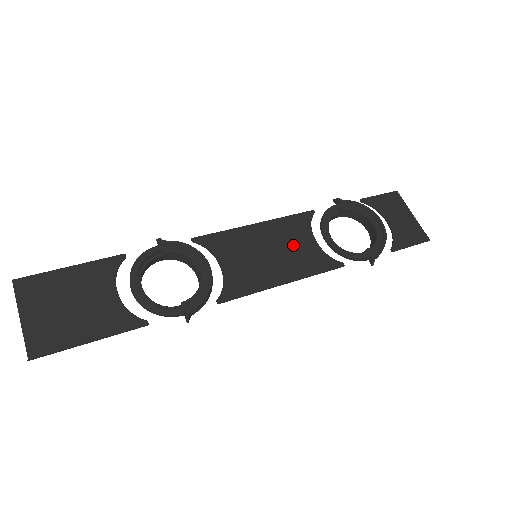
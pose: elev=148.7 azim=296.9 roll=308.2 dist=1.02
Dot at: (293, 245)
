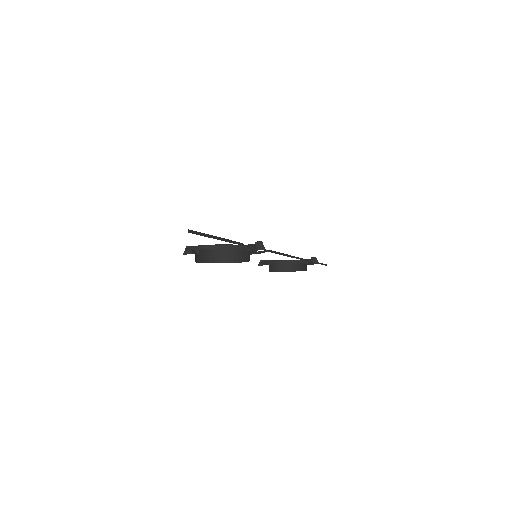
Dot at: occluded
